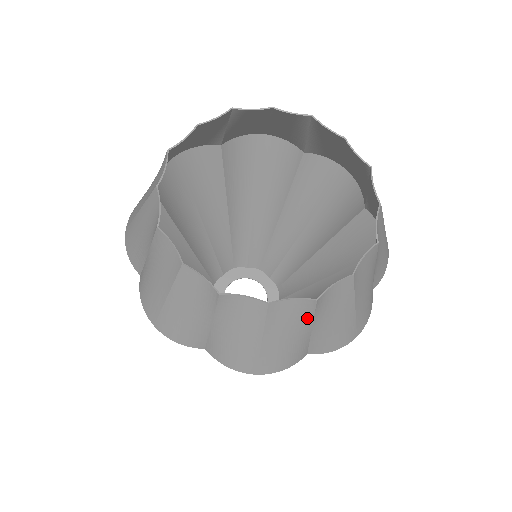
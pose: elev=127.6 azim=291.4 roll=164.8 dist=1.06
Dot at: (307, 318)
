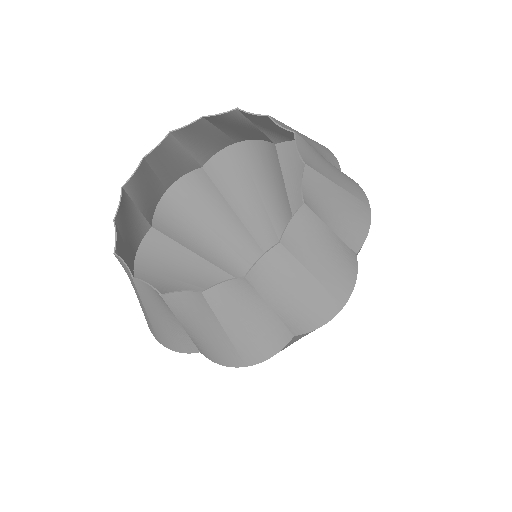
Dot at: (169, 311)
